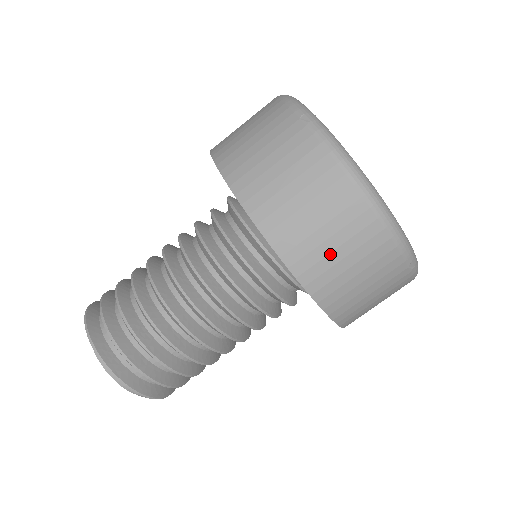
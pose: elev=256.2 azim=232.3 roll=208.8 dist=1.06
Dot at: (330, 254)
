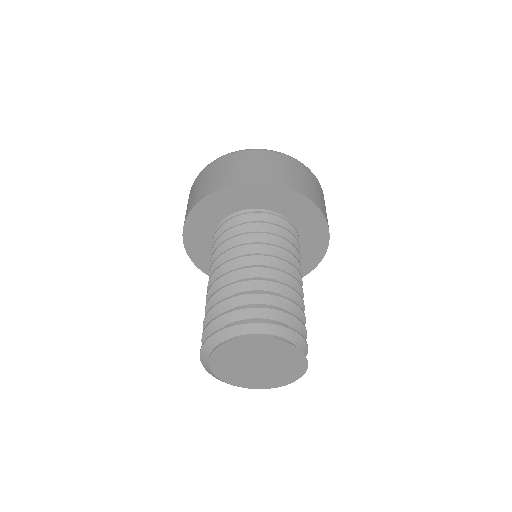
Dot at: (203, 186)
